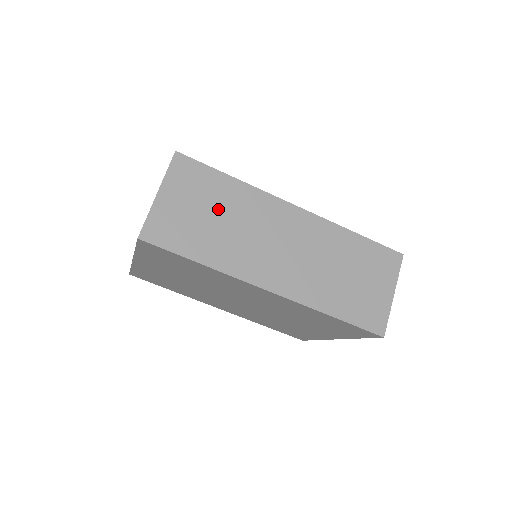
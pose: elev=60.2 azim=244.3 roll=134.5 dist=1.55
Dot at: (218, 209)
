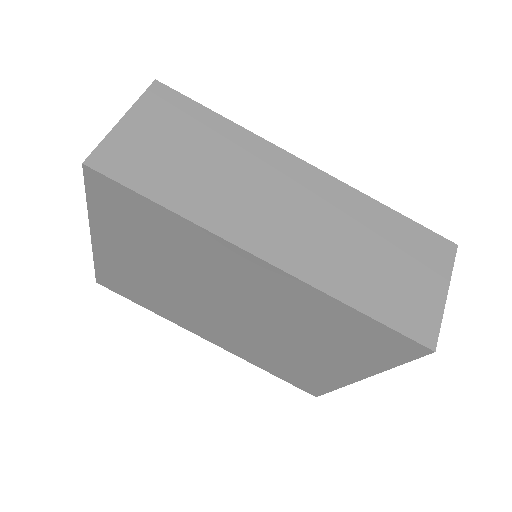
Dot at: (201, 149)
